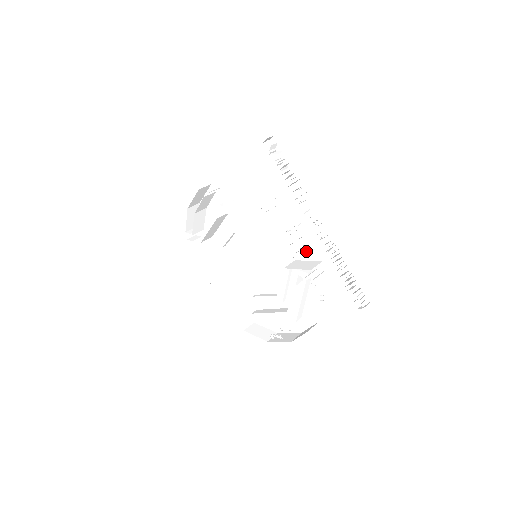
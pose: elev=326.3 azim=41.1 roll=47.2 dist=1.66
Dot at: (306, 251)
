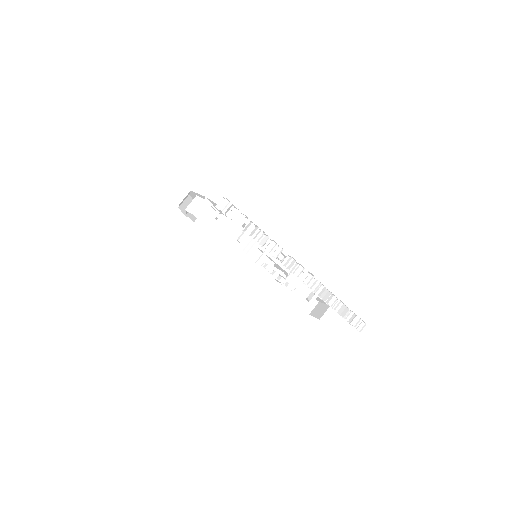
Dot at: occluded
